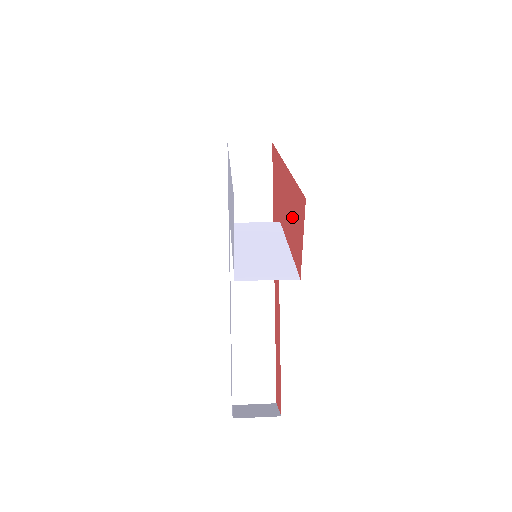
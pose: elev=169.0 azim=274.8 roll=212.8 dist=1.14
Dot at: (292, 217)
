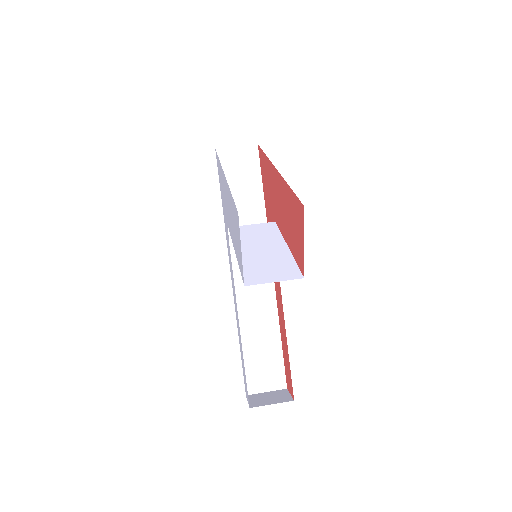
Dot at: (289, 219)
